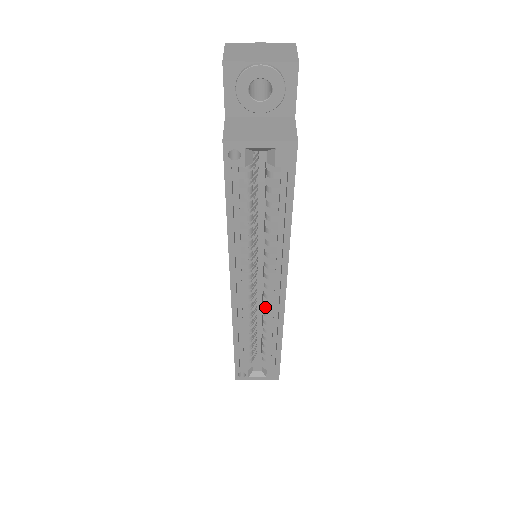
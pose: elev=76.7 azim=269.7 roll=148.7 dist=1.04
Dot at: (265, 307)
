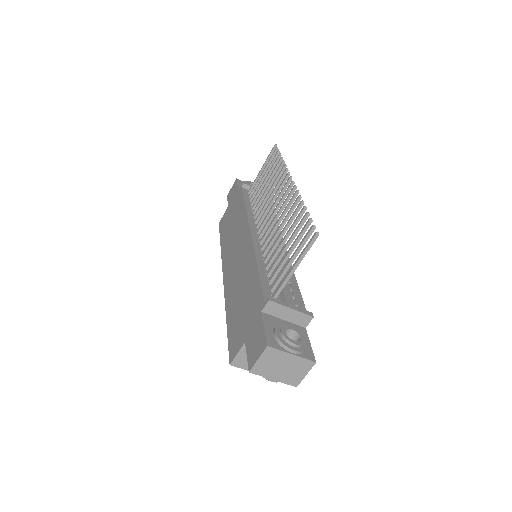
Dot at: occluded
